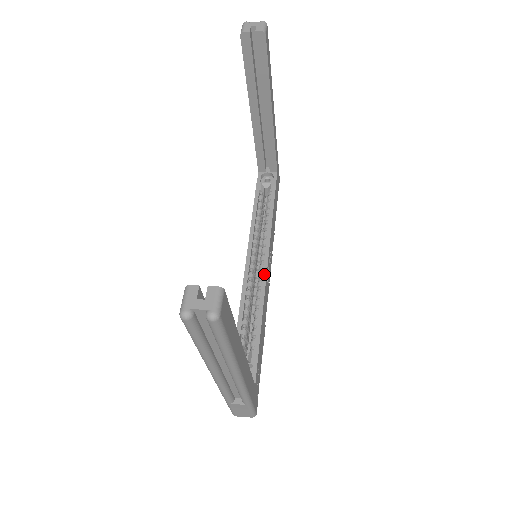
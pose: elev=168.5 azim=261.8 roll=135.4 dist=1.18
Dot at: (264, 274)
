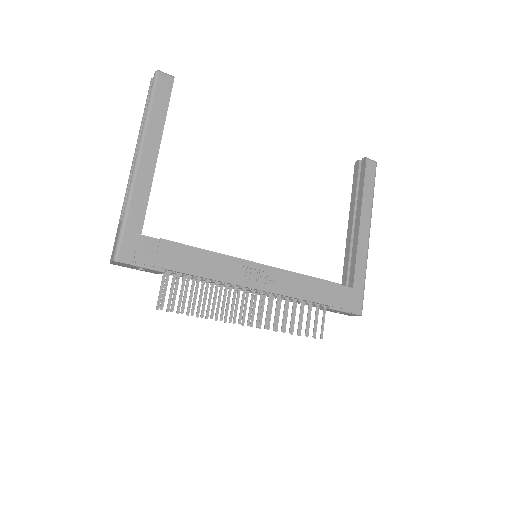
Dot at: (246, 260)
